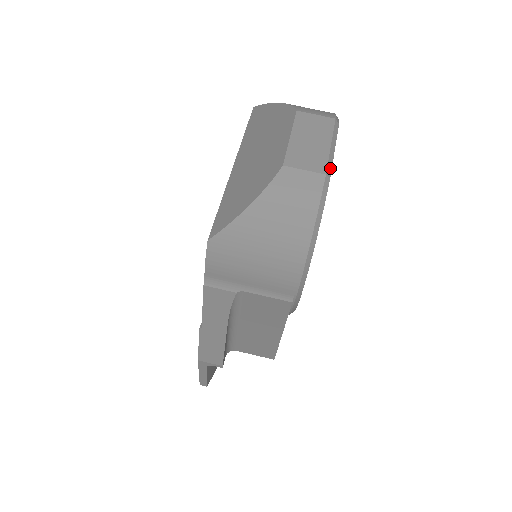
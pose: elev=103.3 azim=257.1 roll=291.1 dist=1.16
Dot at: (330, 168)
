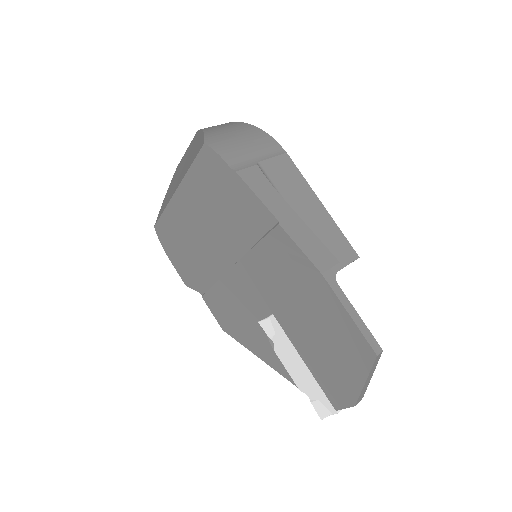
Dot at: occluded
